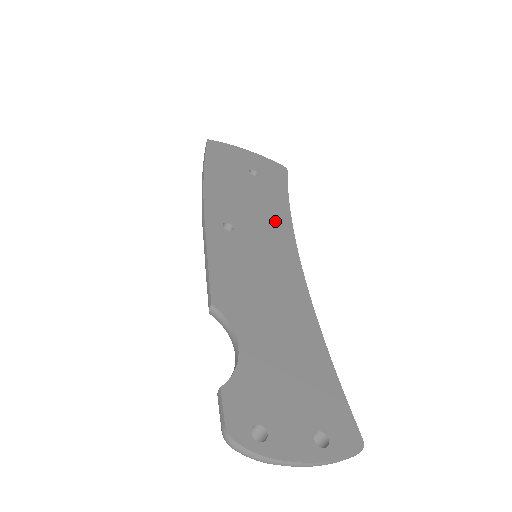
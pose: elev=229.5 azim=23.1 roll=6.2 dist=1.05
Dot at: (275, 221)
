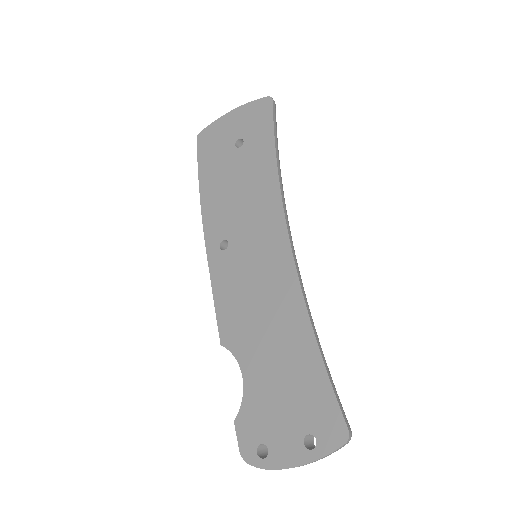
Dot at: (263, 200)
